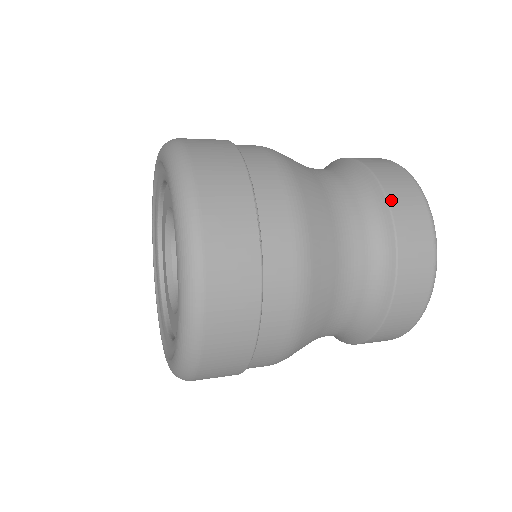
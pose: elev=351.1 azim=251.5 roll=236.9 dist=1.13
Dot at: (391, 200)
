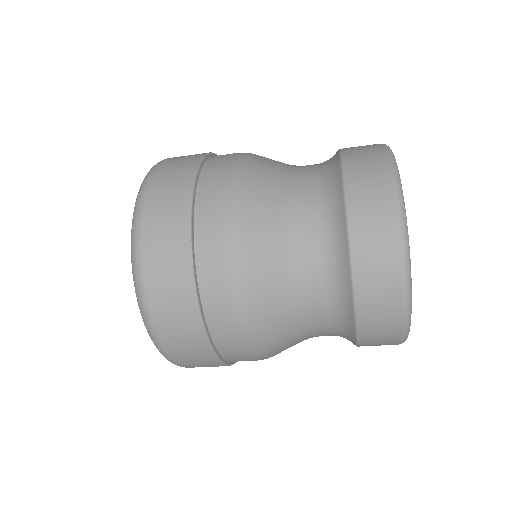
Dot at: (350, 207)
